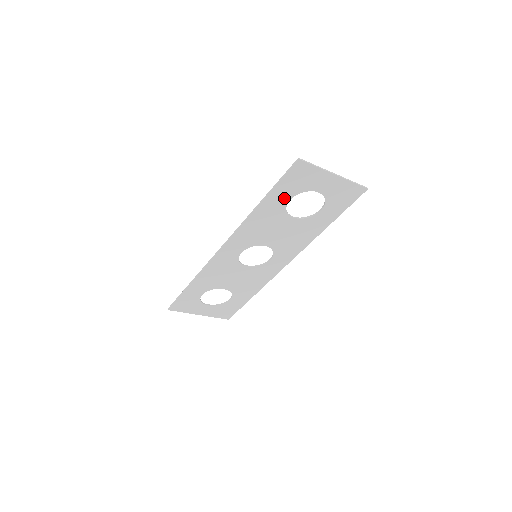
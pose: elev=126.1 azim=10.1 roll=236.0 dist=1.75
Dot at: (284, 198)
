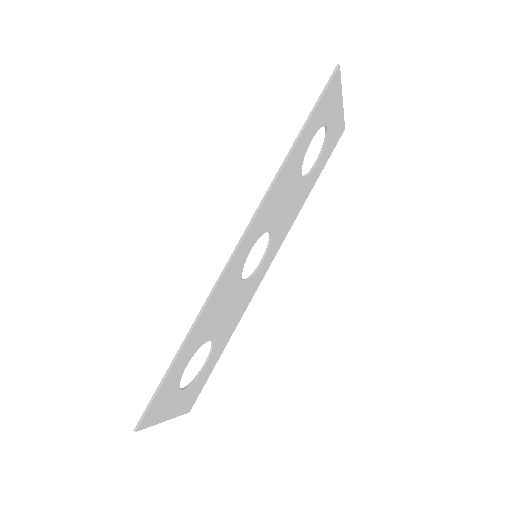
Dot at: (310, 136)
